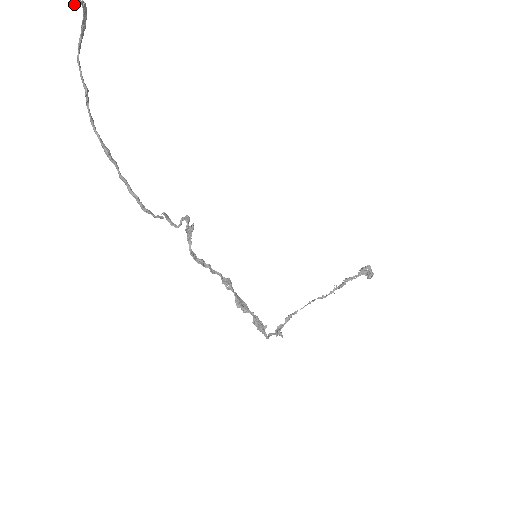
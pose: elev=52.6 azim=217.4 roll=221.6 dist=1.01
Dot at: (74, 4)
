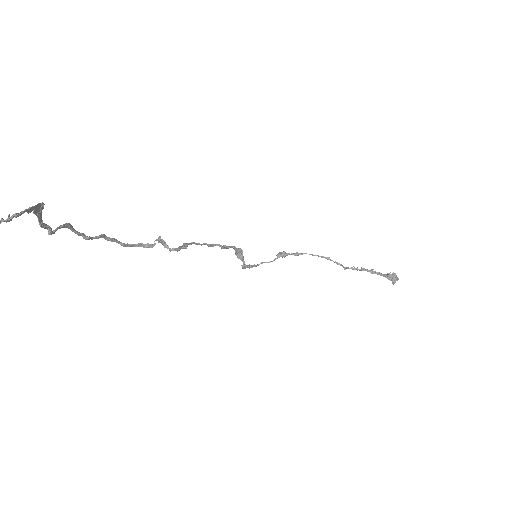
Dot at: occluded
